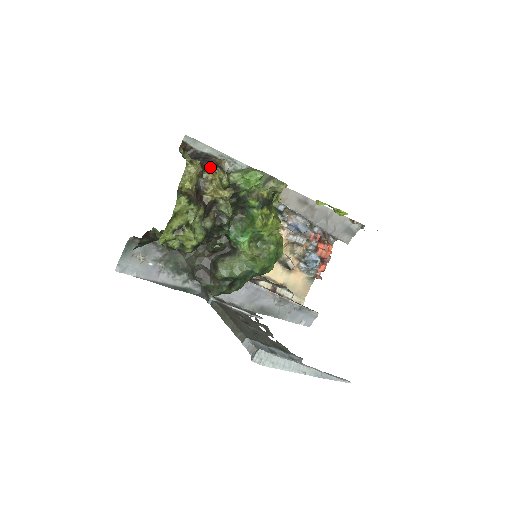
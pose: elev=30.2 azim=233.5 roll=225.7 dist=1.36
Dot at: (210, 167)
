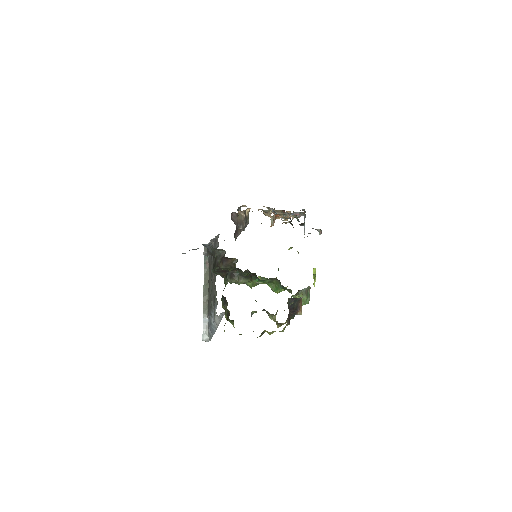
Dot at: (291, 316)
